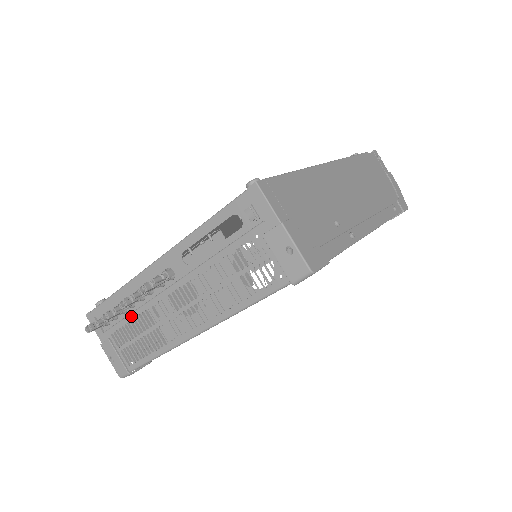
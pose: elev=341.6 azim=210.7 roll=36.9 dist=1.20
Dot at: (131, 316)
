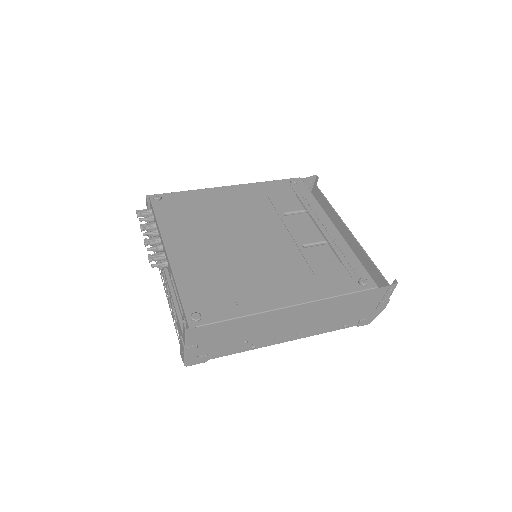
Dot at: occluded
